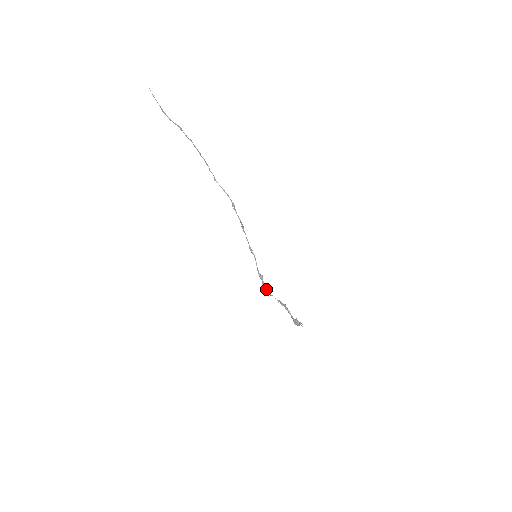
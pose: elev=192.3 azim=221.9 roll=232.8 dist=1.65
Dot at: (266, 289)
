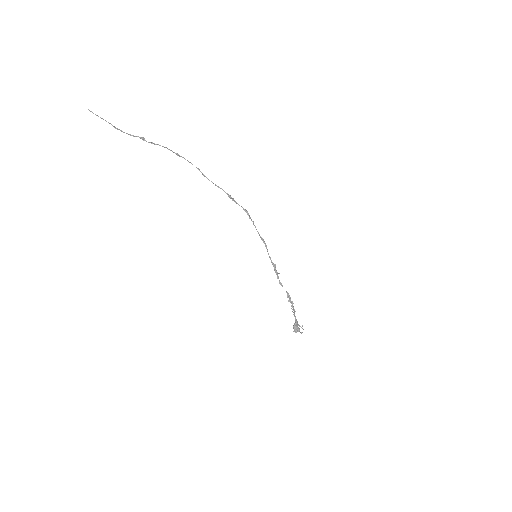
Dot at: occluded
